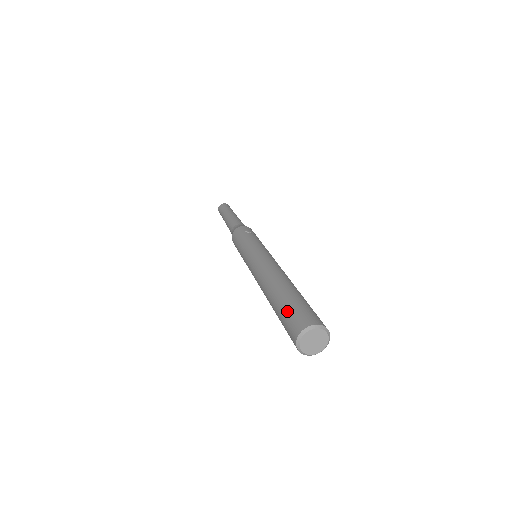
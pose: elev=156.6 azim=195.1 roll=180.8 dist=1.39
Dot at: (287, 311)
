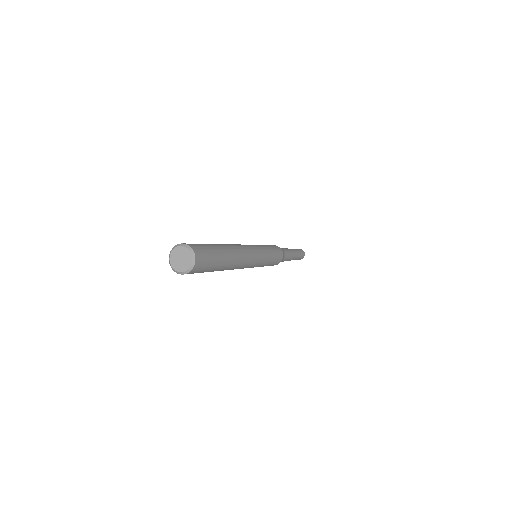
Dot at: occluded
